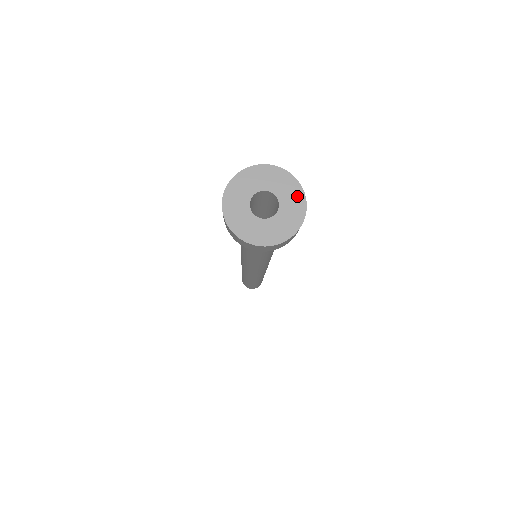
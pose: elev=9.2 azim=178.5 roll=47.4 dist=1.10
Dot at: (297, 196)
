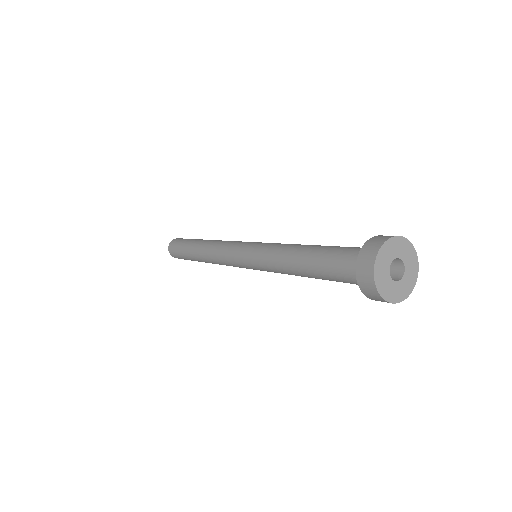
Dot at: (414, 277)
